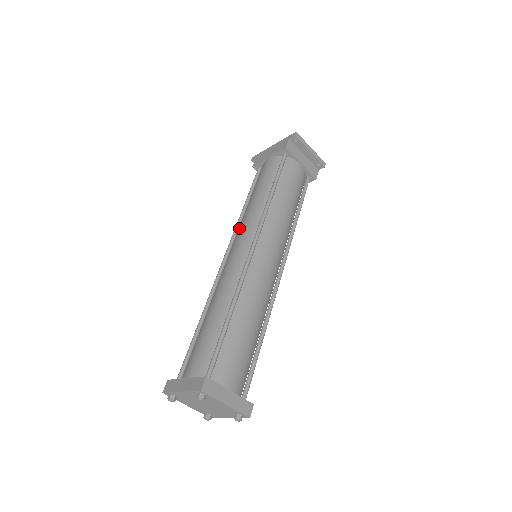
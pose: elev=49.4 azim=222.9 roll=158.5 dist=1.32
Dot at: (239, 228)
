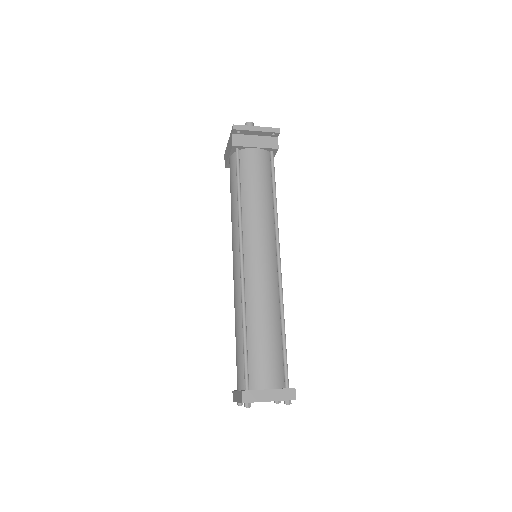
Dot at: occluded
